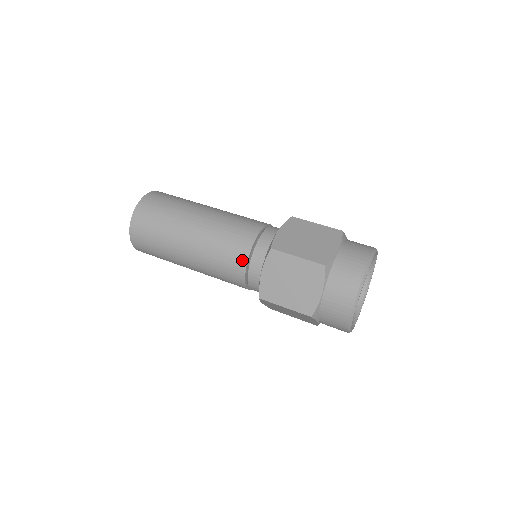
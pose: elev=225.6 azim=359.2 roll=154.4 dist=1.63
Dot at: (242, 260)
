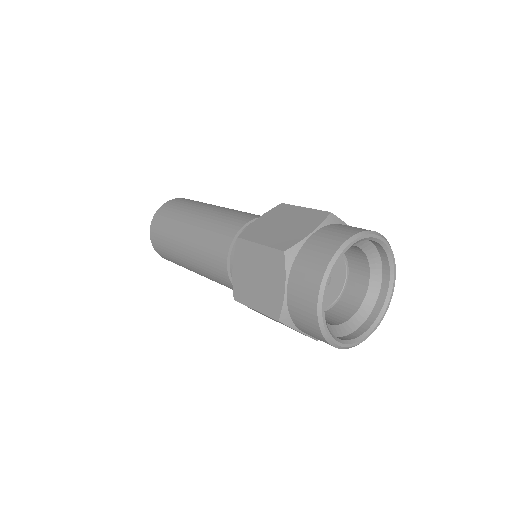
Dot at: (244, 221)
